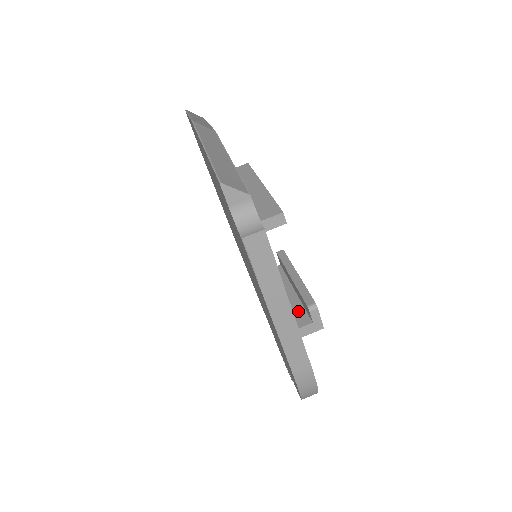
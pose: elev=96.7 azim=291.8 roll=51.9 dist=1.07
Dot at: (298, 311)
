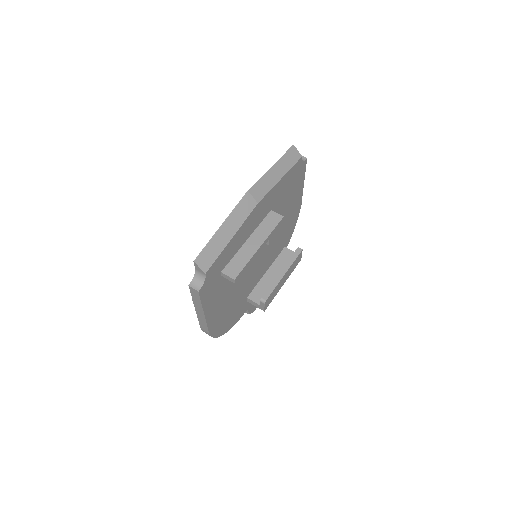
Dot at: (264, 291)
